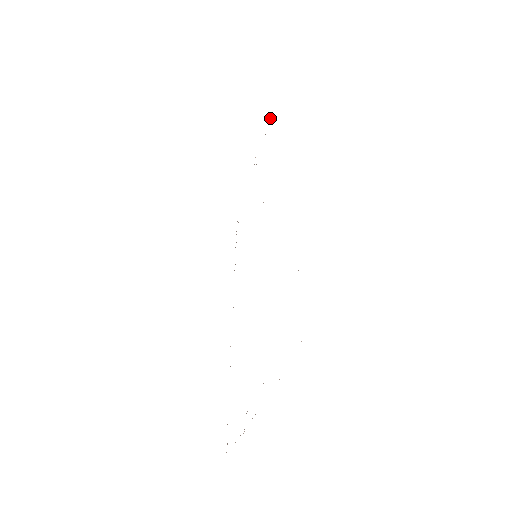
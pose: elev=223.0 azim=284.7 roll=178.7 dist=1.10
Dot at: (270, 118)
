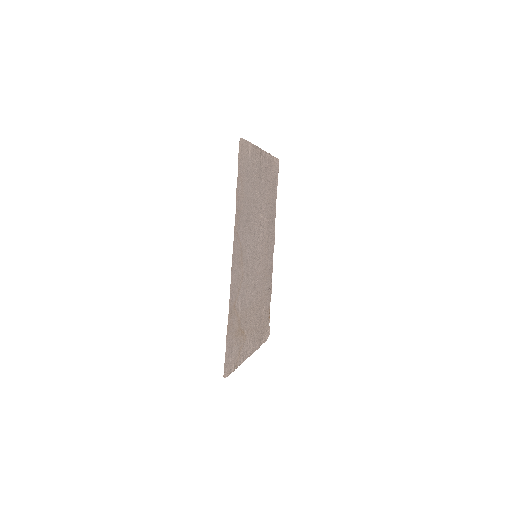
Dot at: (249, 151)
